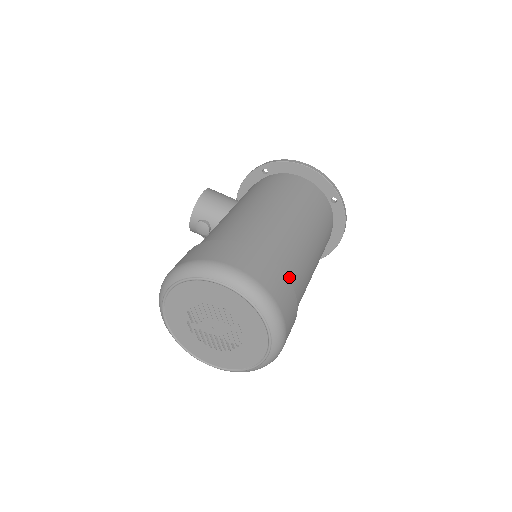
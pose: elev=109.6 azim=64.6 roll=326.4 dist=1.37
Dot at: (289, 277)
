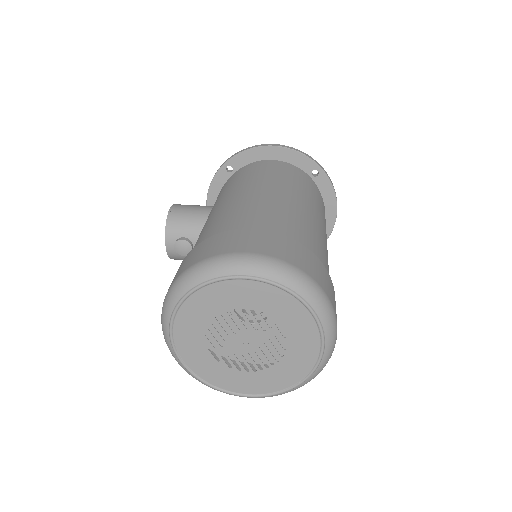
Dot at: occluded
